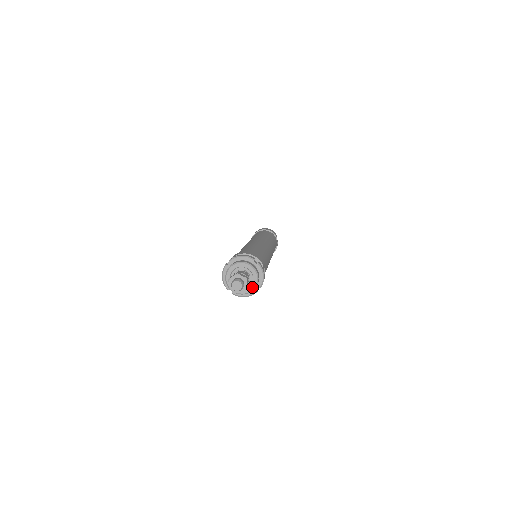
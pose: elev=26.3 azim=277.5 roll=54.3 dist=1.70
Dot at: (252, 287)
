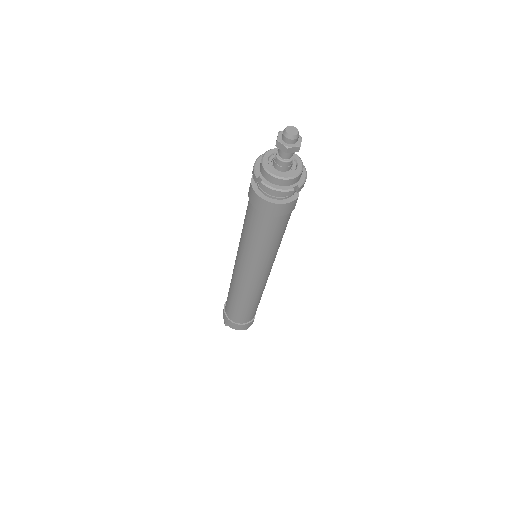
Dot at: (293, 174)
